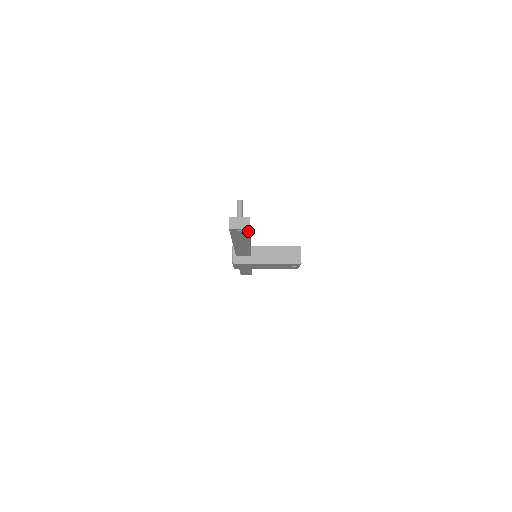
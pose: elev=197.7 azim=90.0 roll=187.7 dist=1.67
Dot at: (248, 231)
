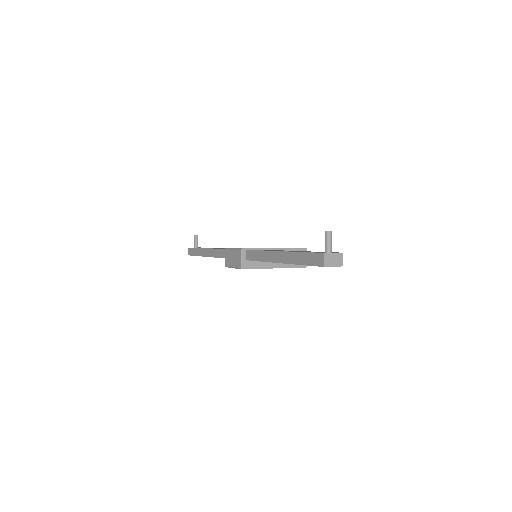
Dot at: occluded
